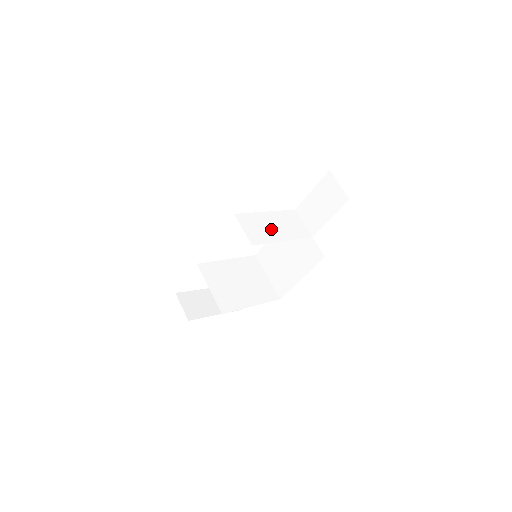
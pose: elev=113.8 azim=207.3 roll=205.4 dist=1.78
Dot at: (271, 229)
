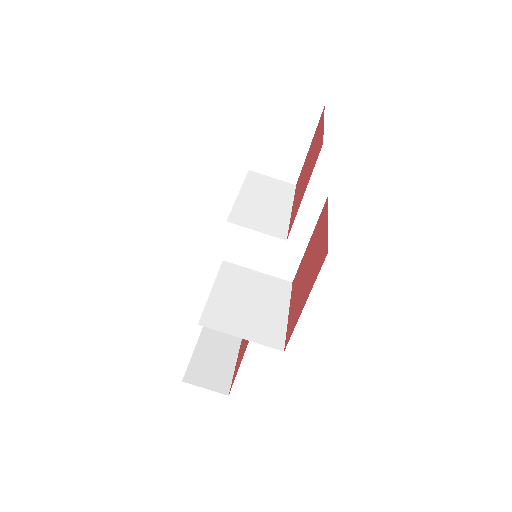
Dot at: (268, 207)
